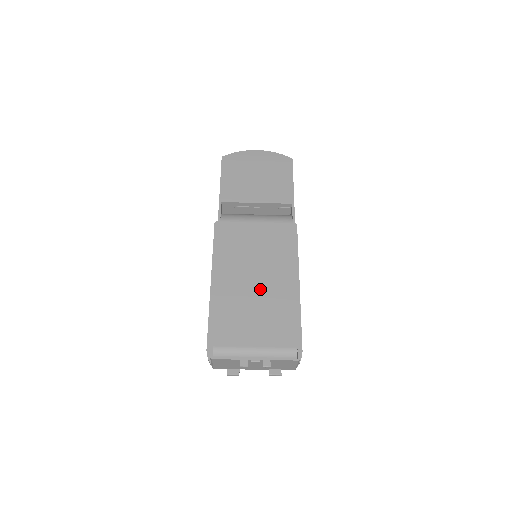
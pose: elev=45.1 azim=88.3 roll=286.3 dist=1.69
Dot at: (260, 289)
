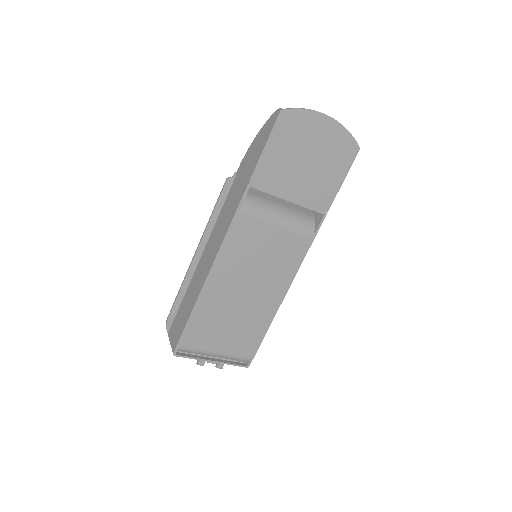
Dot at: (245, 303)
